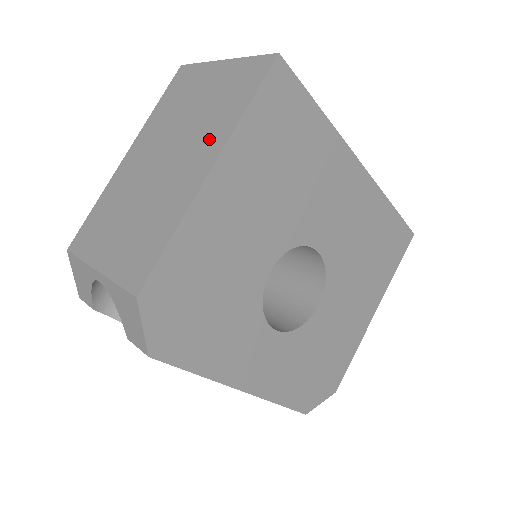
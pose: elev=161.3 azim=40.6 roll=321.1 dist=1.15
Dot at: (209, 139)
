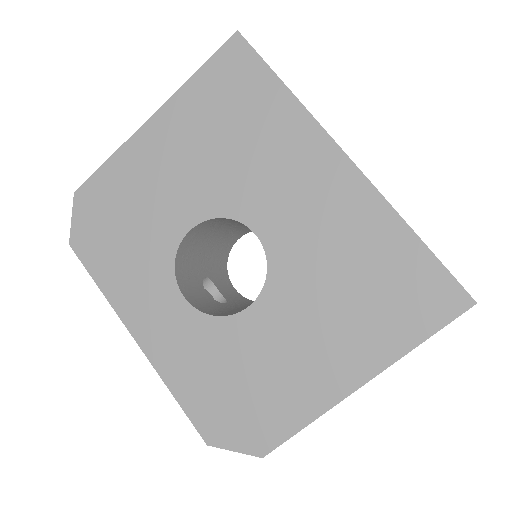
Dot at: occluded
